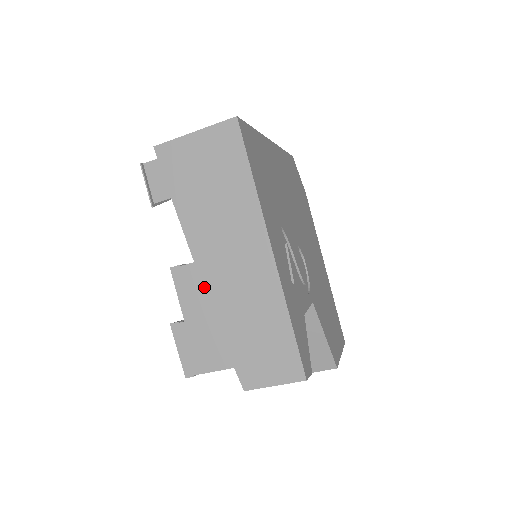
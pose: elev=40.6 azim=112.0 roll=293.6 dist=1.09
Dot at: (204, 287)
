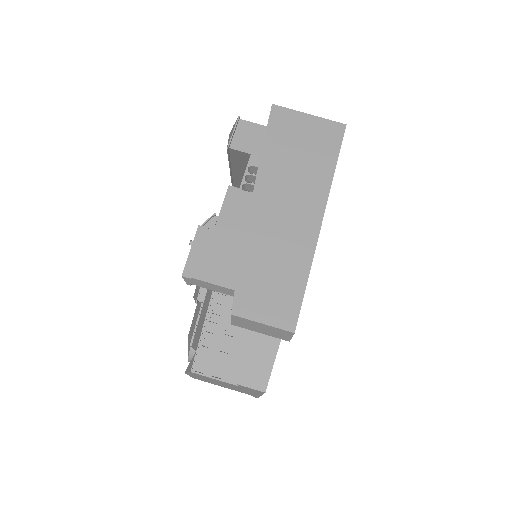
Dot at: (249, 215)
